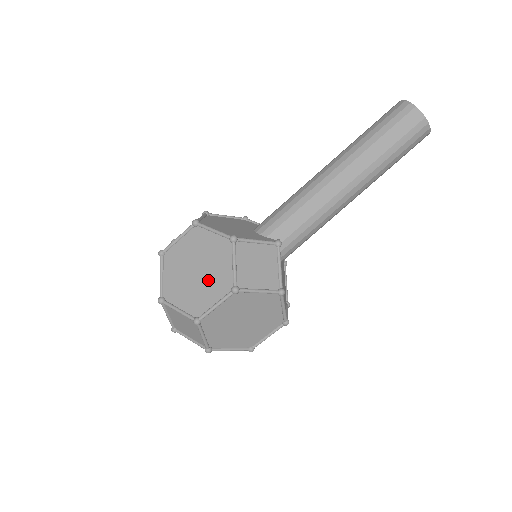
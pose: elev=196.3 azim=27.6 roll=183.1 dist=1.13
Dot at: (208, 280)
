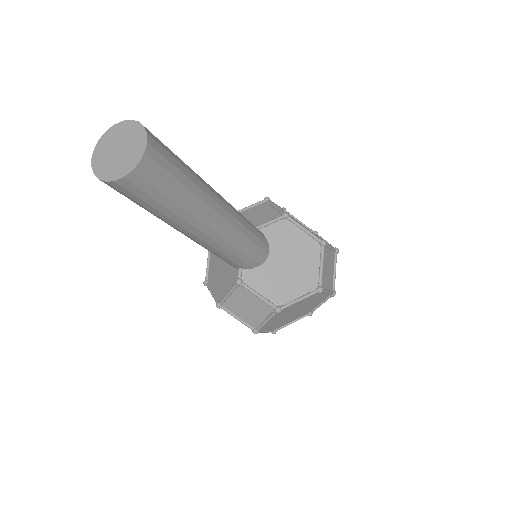
Dot at: occluded
